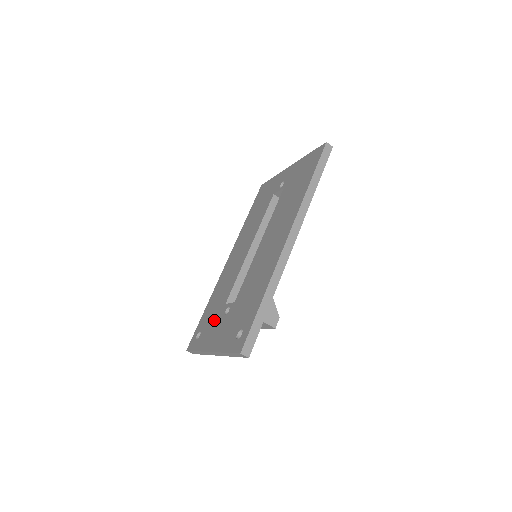
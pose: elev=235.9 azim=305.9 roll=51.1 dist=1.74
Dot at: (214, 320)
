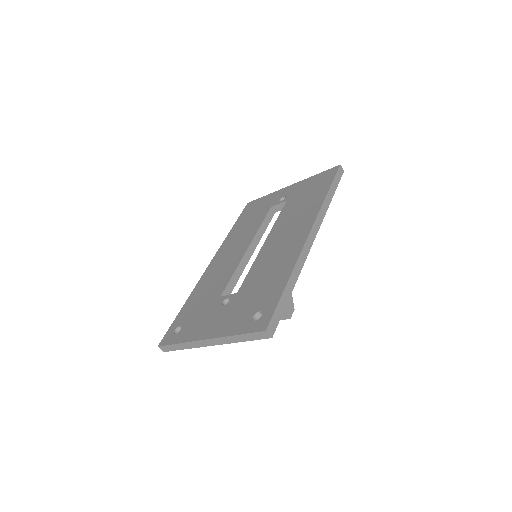
Dot at: (204, 312)
